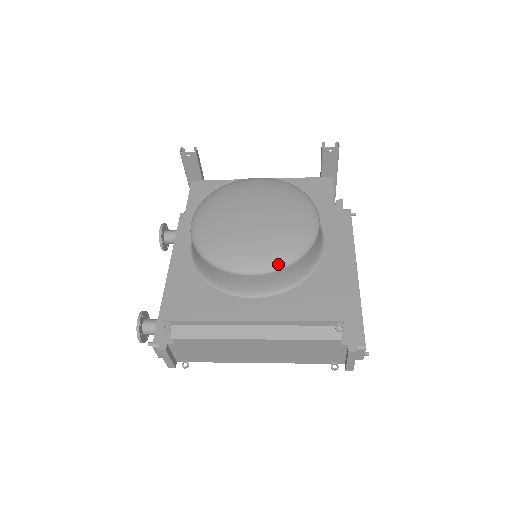
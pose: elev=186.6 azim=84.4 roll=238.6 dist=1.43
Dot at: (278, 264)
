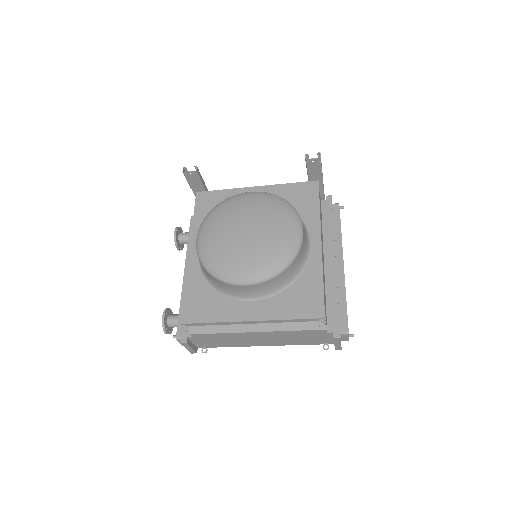
Dot at: (268, 275)
